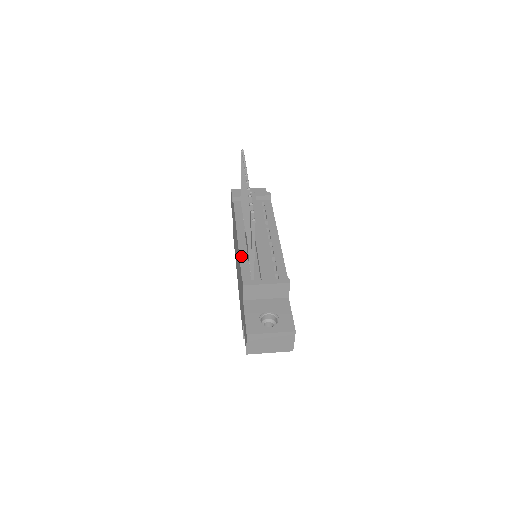
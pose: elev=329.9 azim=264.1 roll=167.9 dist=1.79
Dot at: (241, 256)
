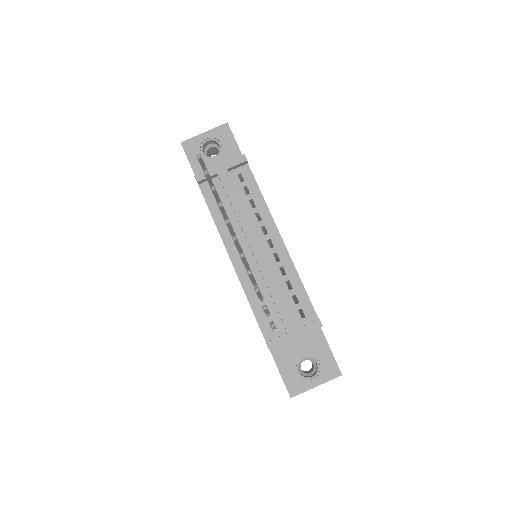
Dot at: (247, 293)
